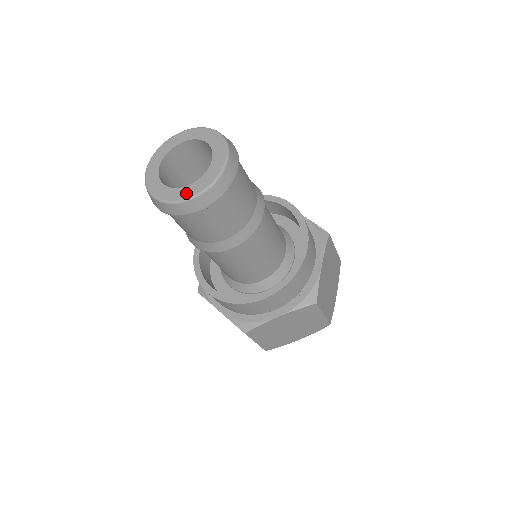
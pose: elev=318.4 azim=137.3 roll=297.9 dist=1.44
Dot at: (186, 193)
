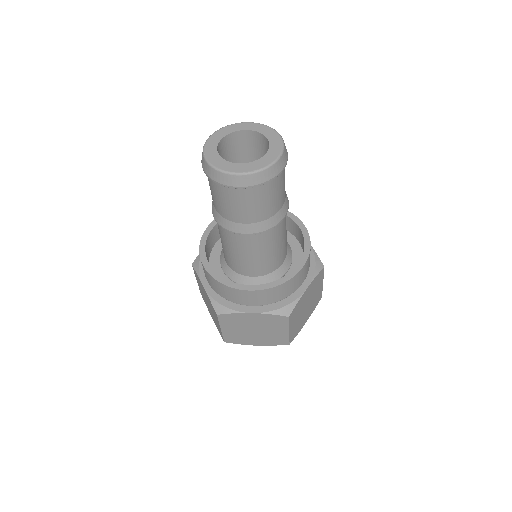
Dot at: (268, 160)
